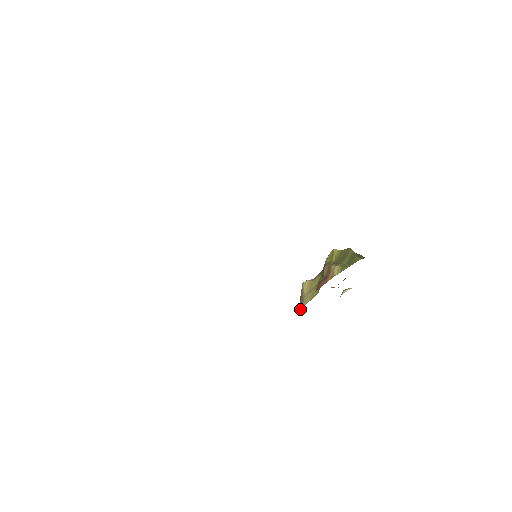
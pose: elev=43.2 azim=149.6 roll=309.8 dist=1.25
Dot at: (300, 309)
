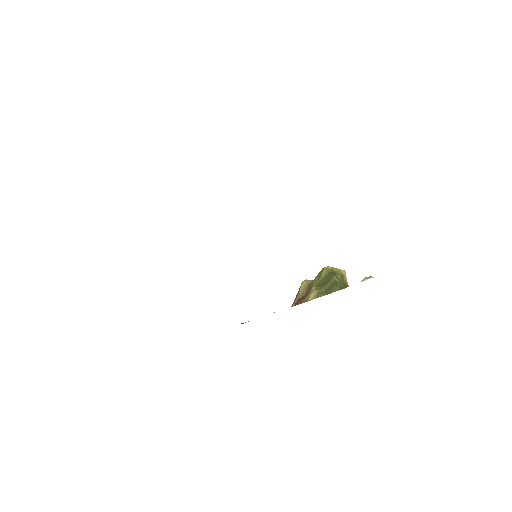
Dot at: (291, 306)
